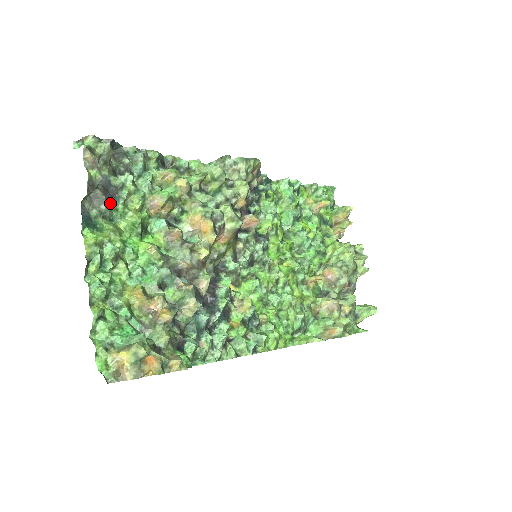
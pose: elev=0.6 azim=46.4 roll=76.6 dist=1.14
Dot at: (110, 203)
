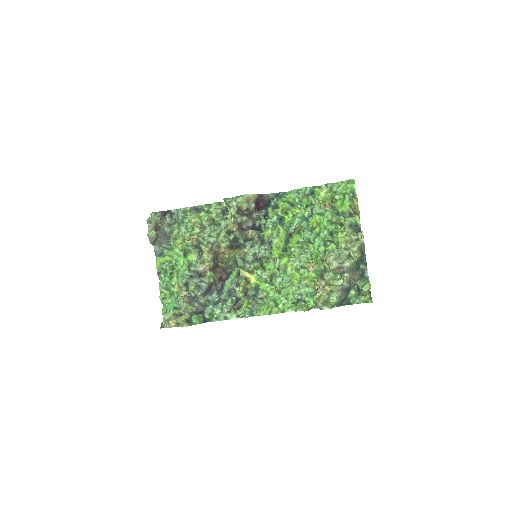
Dot at: (167, 242)
